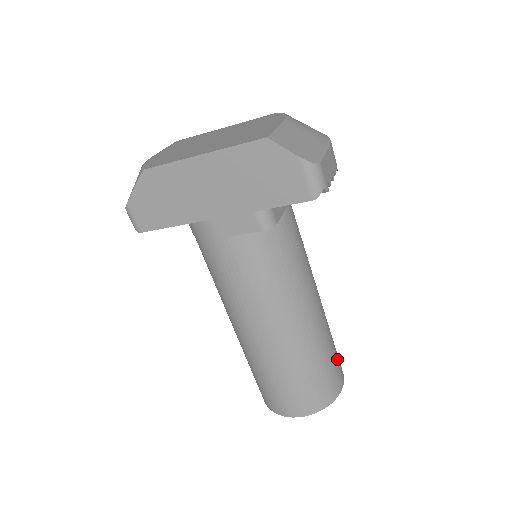
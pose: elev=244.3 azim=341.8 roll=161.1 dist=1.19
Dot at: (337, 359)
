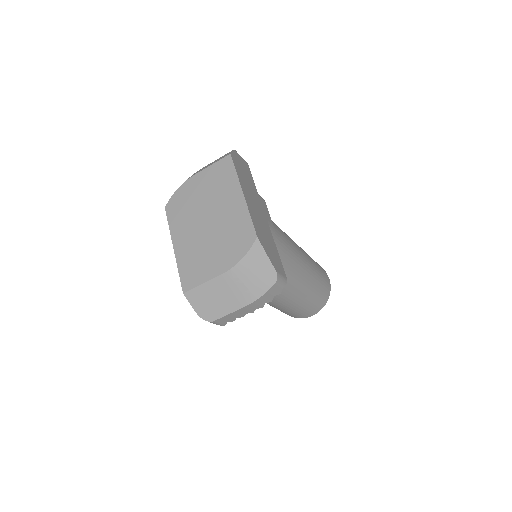
Dot at: (307, 310)
